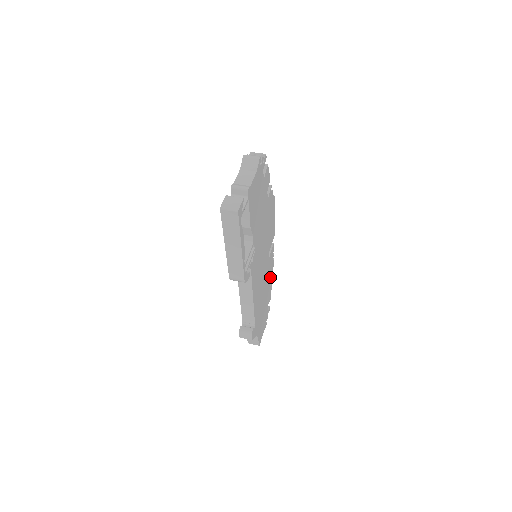
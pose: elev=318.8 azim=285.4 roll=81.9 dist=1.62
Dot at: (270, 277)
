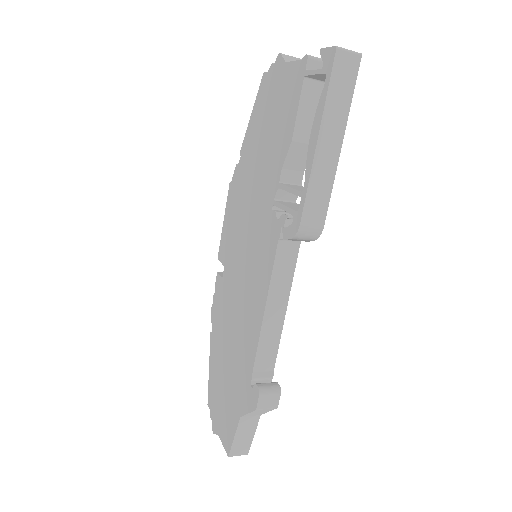
Dot at: occluded
